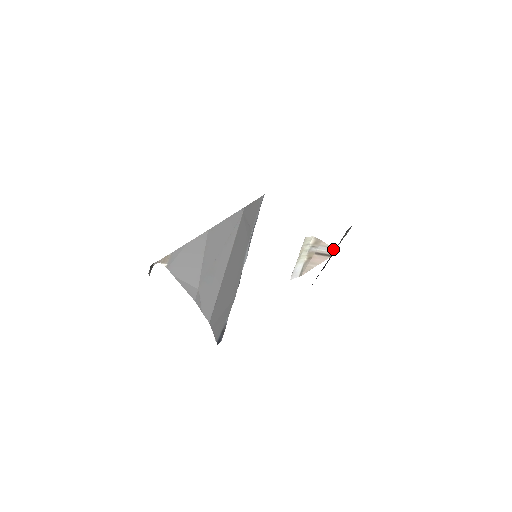
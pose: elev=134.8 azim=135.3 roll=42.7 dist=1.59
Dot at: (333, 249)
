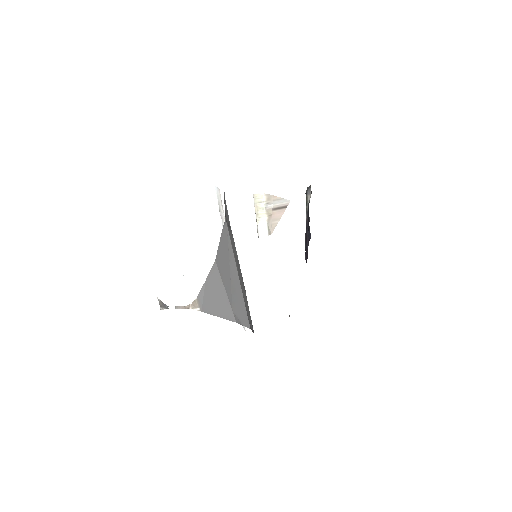
Dot at: (286, 200)
